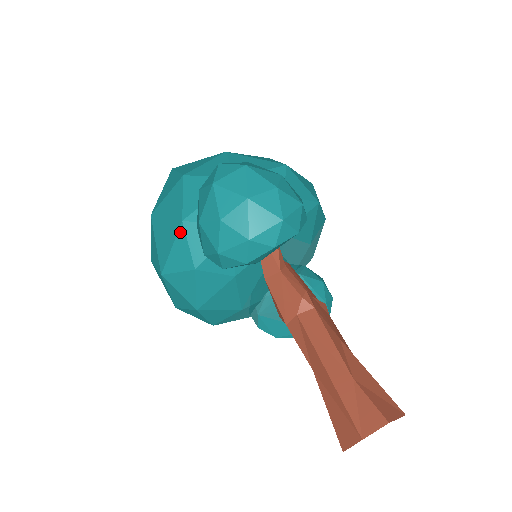
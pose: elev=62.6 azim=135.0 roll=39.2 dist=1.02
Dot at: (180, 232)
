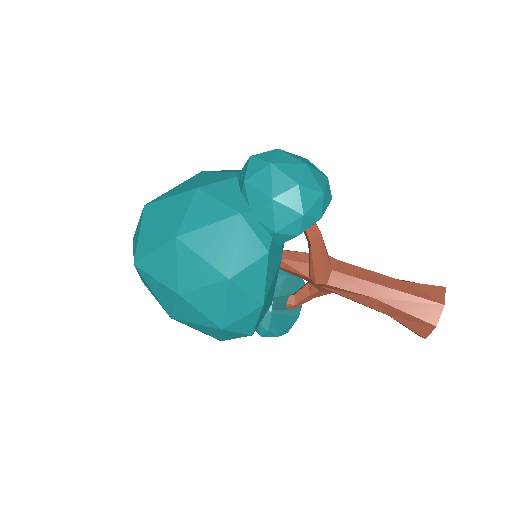
Dot at: (241, 225)
